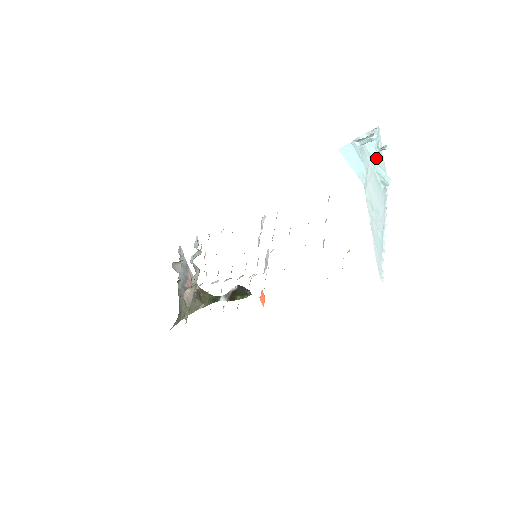
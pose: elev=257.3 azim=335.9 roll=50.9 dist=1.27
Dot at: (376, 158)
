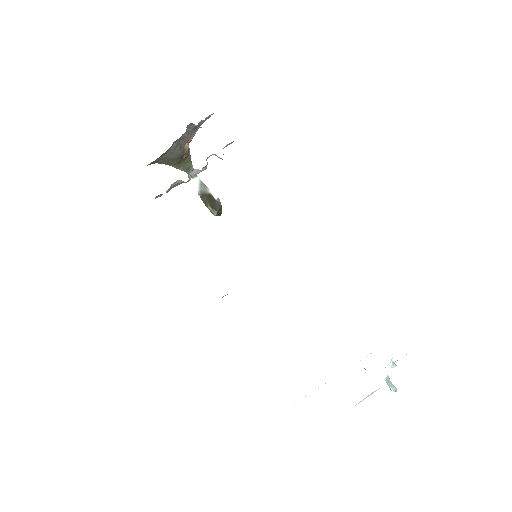
Dot at: occluded
